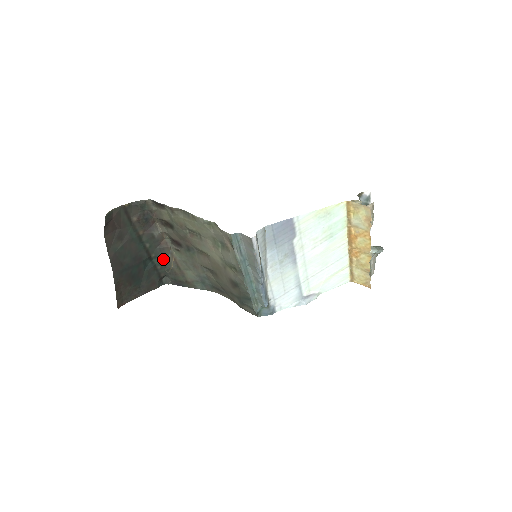
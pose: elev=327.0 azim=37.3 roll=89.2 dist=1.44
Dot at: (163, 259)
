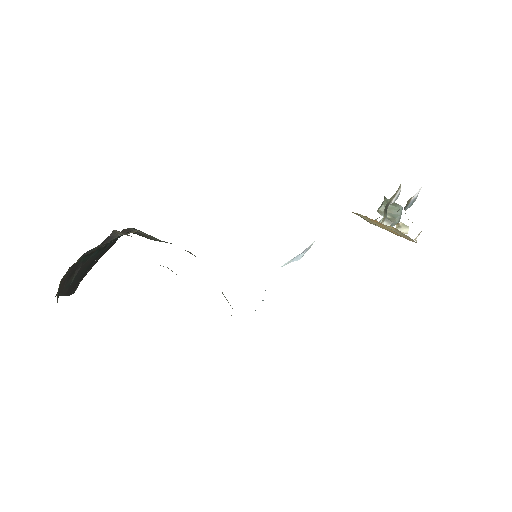
Dot at: occluded
